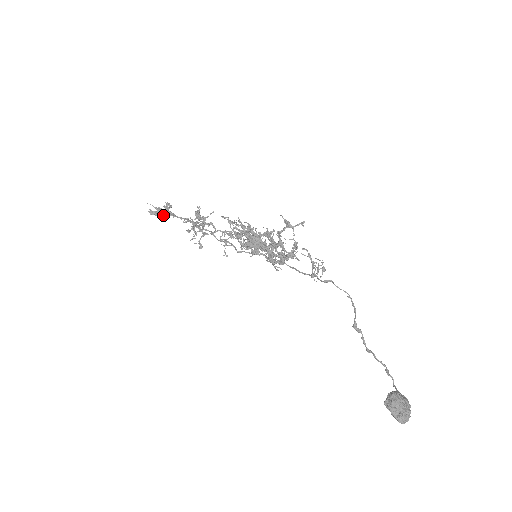
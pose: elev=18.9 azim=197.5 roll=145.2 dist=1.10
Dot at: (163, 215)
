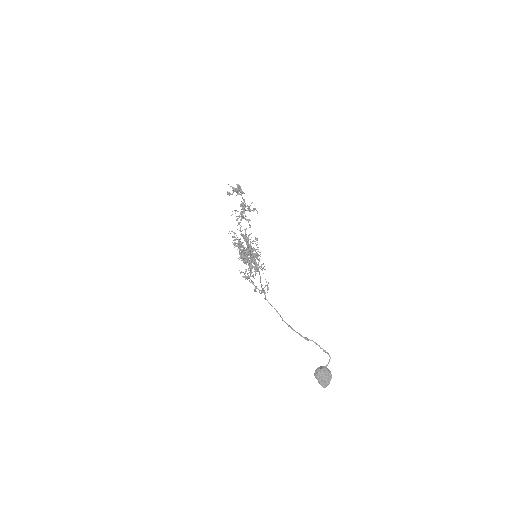
Dot at: (238, 192)
